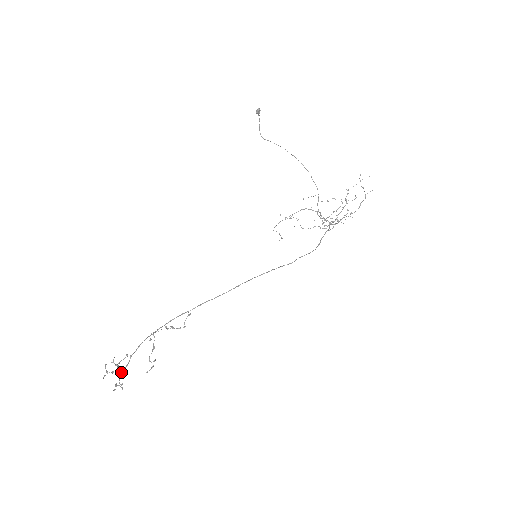
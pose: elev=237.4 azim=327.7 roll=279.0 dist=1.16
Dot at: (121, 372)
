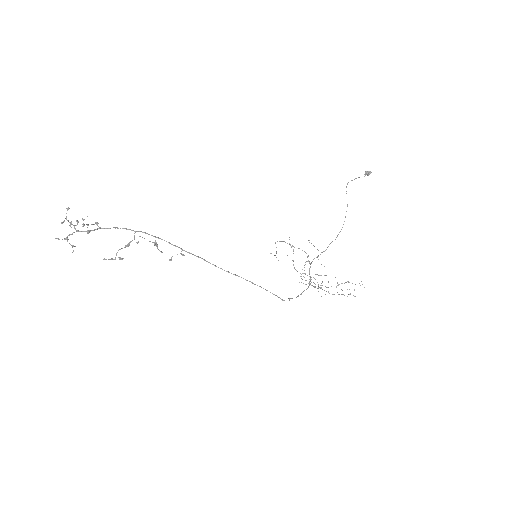
Dot at: (78, 230)
